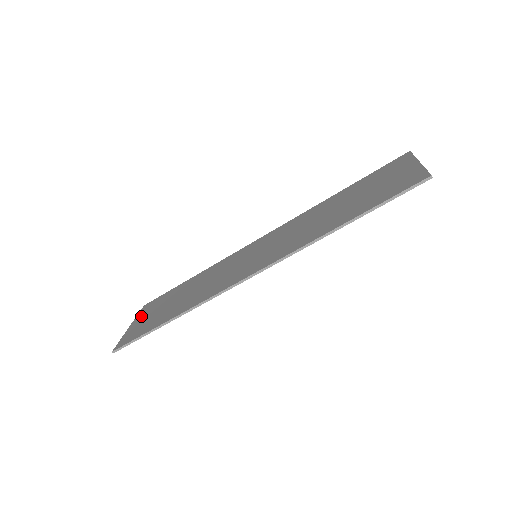
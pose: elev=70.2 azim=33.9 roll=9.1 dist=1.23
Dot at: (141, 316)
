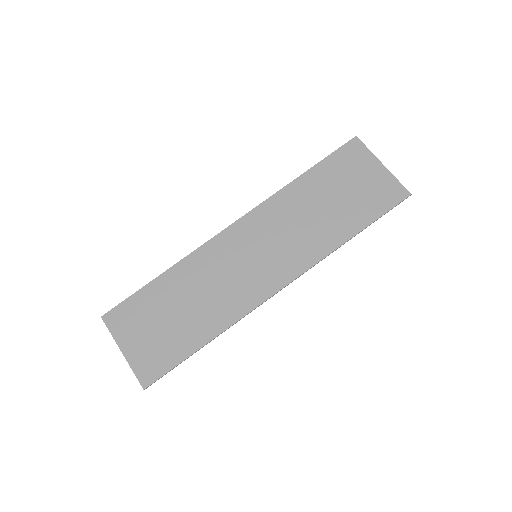
Dot at: (127, 336)
